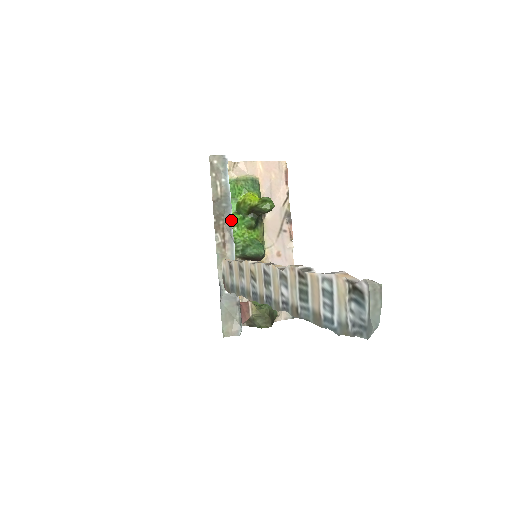
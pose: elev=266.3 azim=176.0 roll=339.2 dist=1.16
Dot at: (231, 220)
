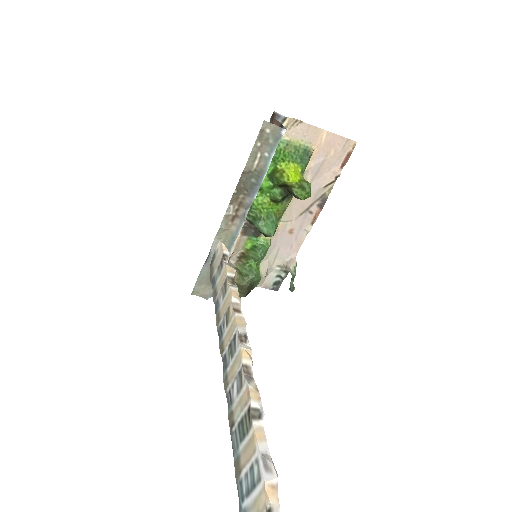
Dot at: (253, 199)
